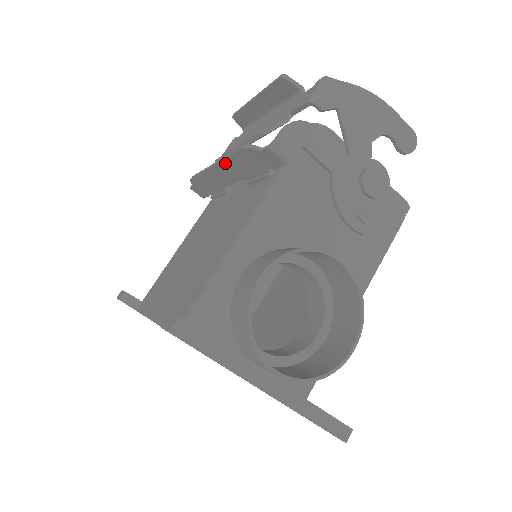
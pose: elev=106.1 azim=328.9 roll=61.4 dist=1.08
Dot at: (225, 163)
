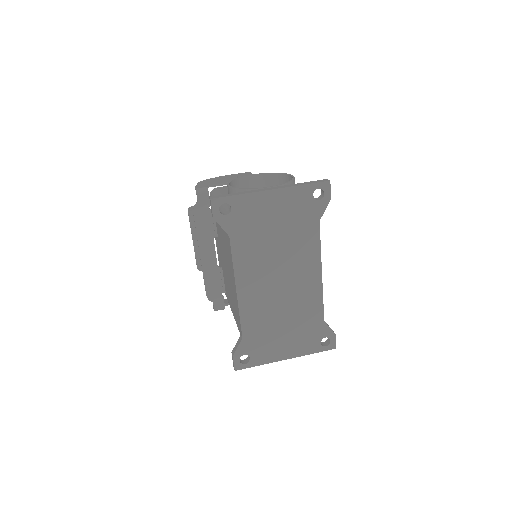
Dot at: (200, 240)
